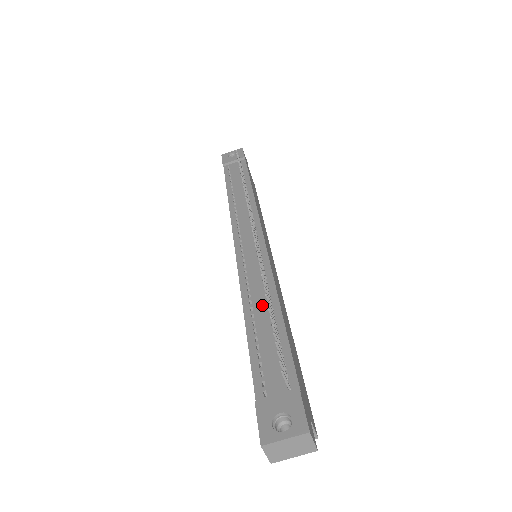
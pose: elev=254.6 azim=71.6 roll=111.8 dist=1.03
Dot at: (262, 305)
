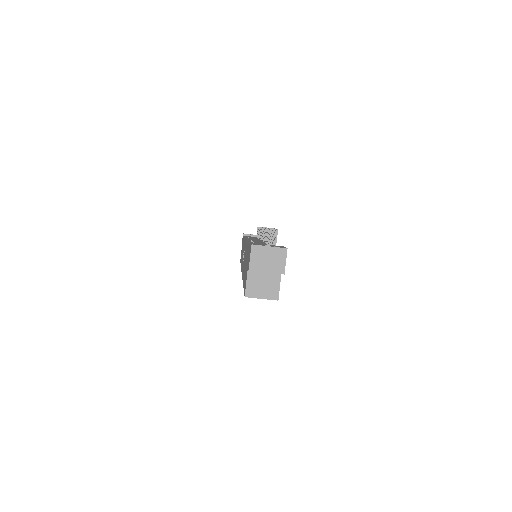
Dot at: occluded
